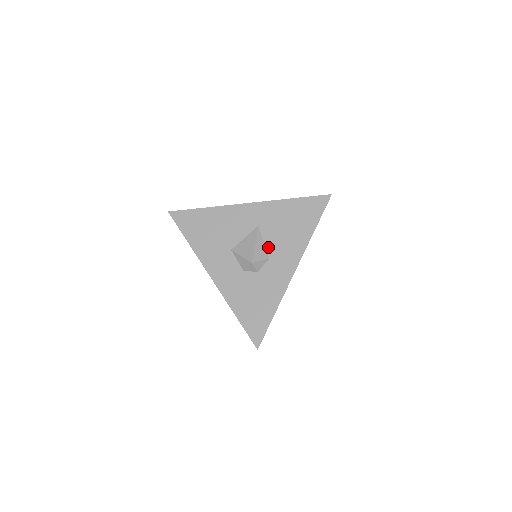
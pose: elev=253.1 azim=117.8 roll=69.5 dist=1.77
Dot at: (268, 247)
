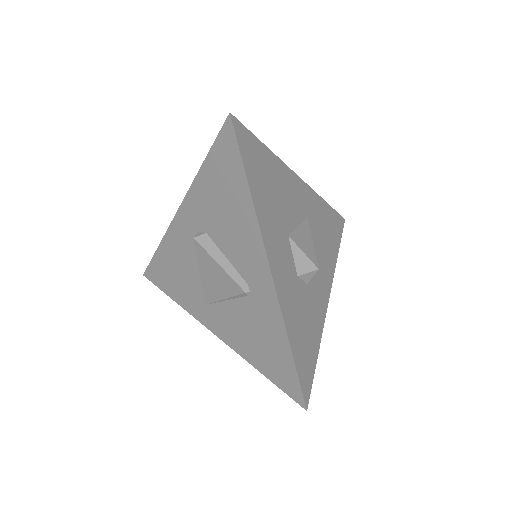
Dot at: occluded
